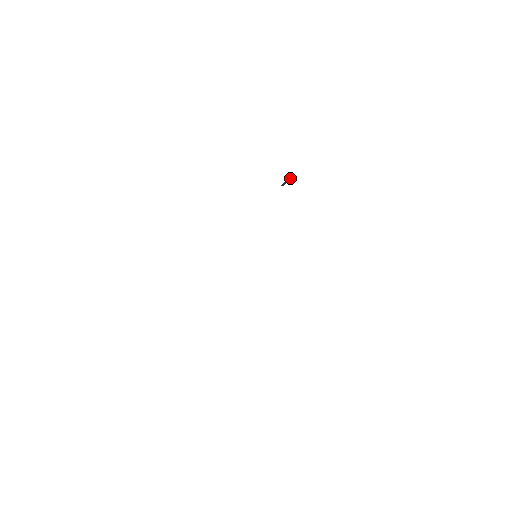
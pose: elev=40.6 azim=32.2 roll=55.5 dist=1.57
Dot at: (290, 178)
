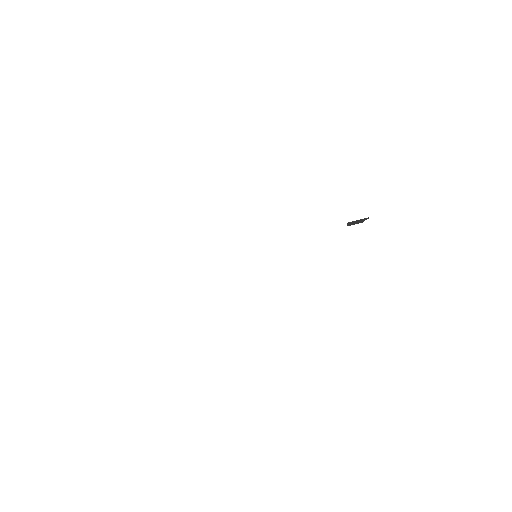
Dot at: (360, 220)
